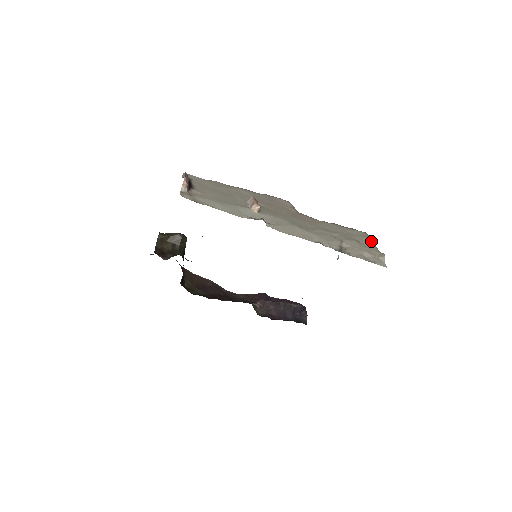
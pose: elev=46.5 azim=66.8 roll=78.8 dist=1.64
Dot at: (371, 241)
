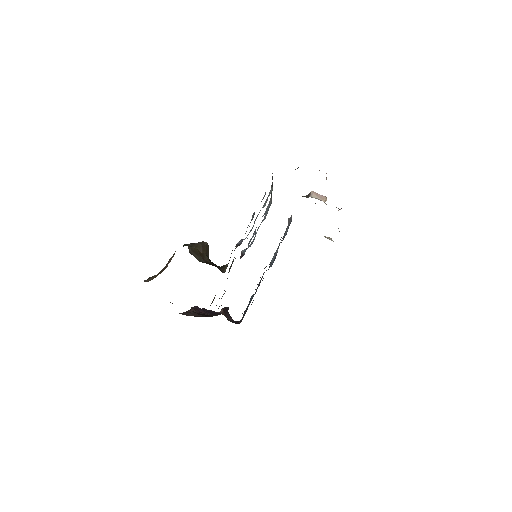
Dot at: occluded
